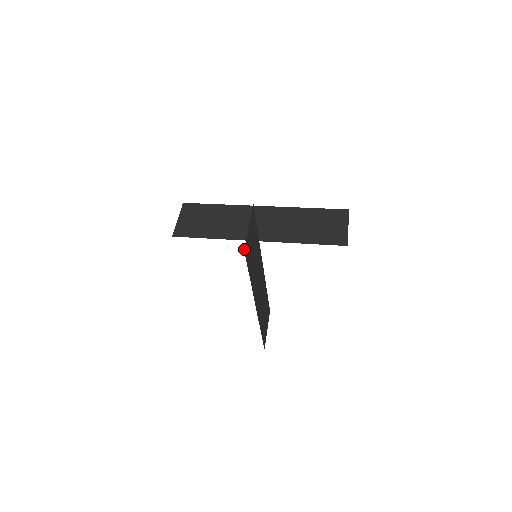
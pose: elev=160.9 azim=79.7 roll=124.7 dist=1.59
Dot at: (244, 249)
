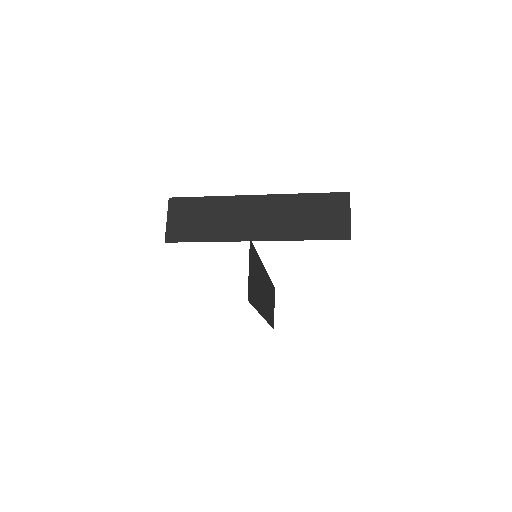
Dot at: occluded
